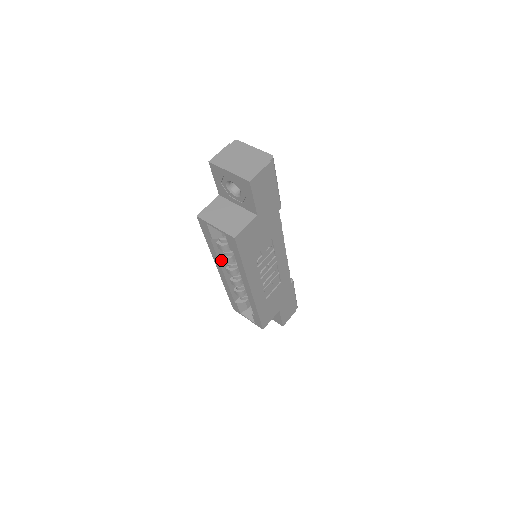
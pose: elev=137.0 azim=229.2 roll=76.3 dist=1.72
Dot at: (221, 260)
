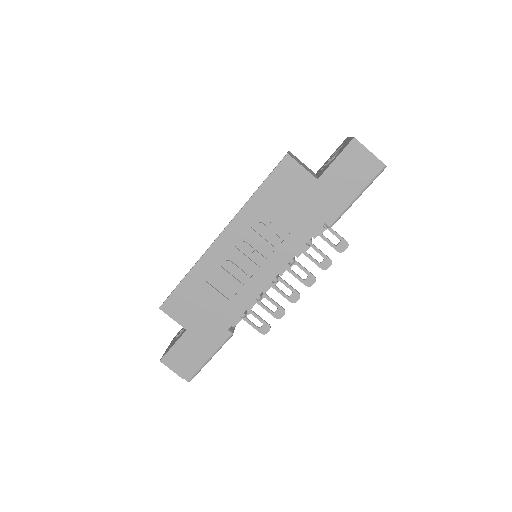
Dot at: occluded
